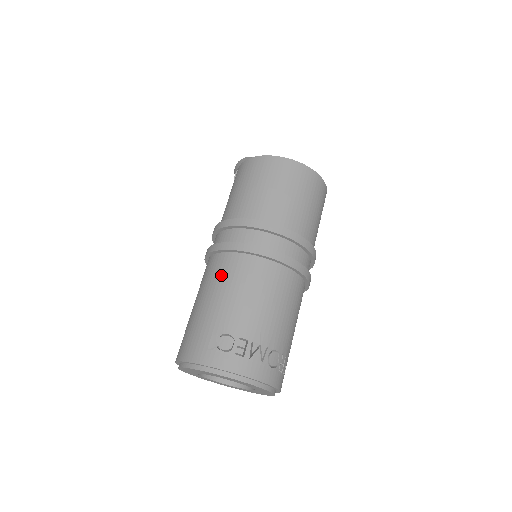
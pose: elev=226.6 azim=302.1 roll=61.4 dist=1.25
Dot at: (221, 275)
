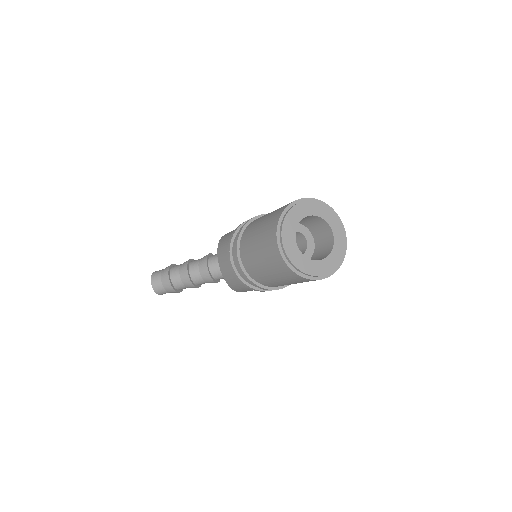
Dot at: occluded
